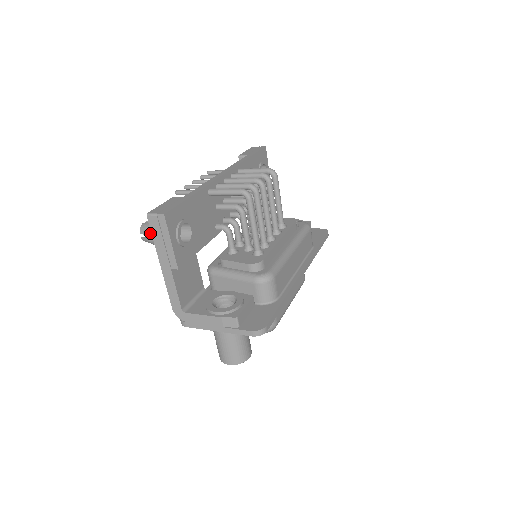
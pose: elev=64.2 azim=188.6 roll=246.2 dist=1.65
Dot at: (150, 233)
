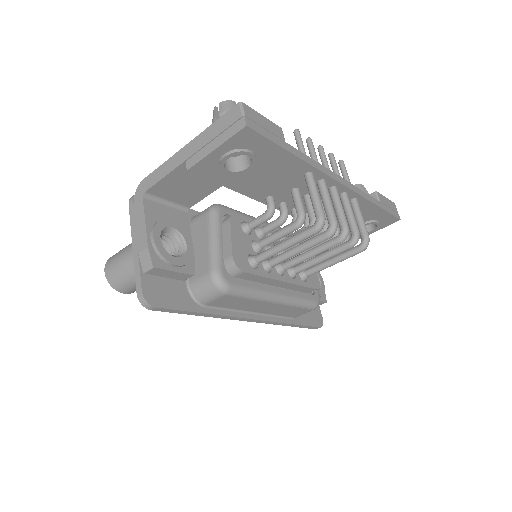
Dot at: occluded
